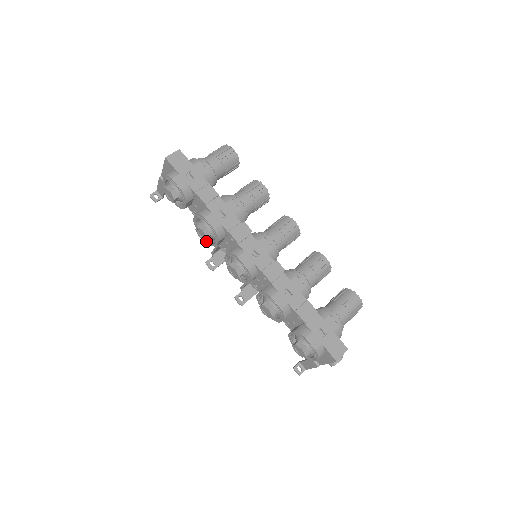
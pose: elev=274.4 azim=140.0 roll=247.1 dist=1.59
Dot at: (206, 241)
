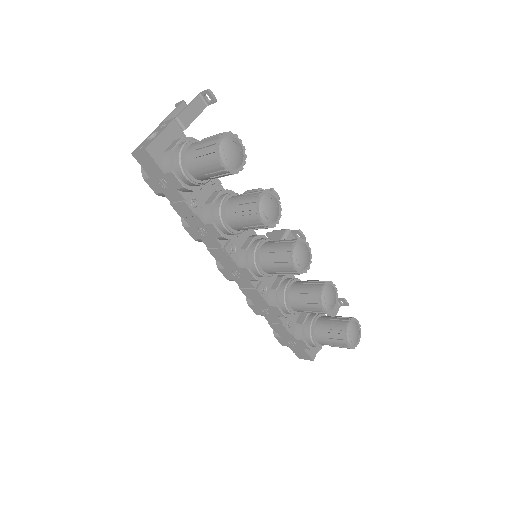
Dot at: occluded
